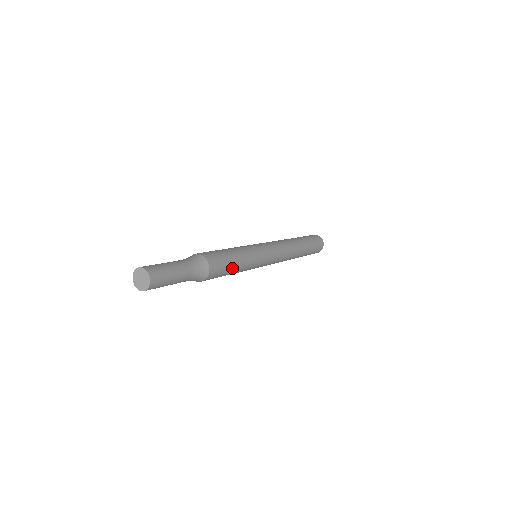
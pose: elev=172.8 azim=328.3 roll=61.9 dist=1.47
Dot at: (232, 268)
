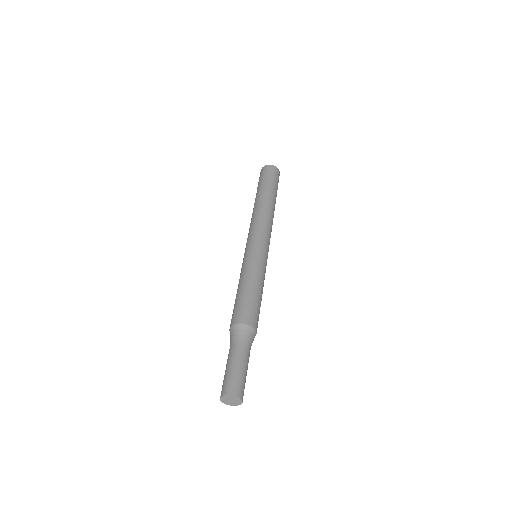
Dot at: occluded
